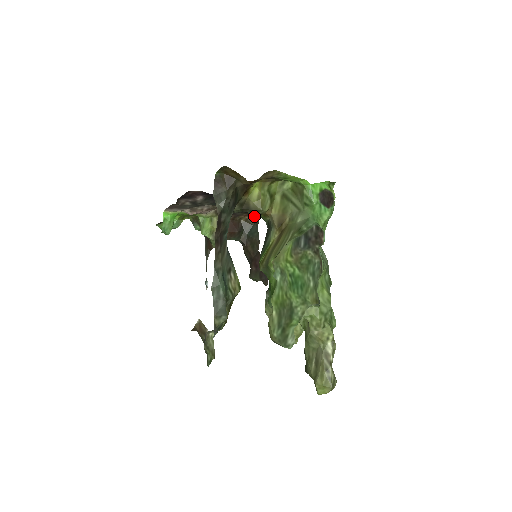
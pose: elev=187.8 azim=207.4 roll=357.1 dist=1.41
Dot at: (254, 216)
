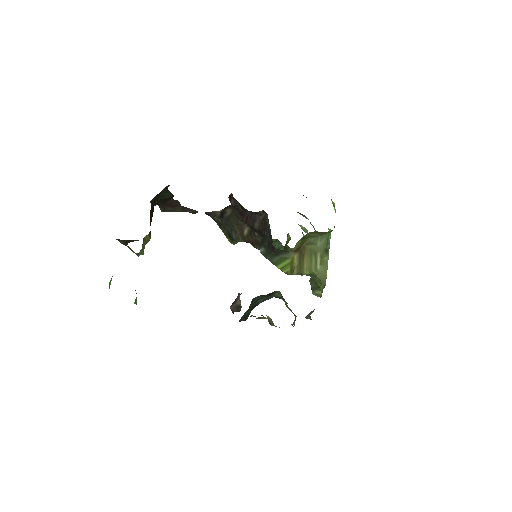
Dot at: occluded
